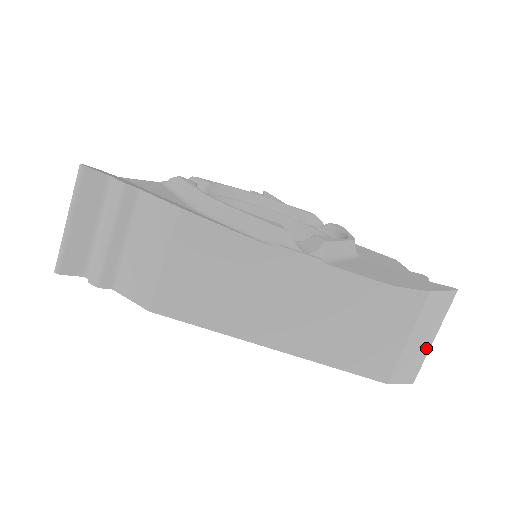
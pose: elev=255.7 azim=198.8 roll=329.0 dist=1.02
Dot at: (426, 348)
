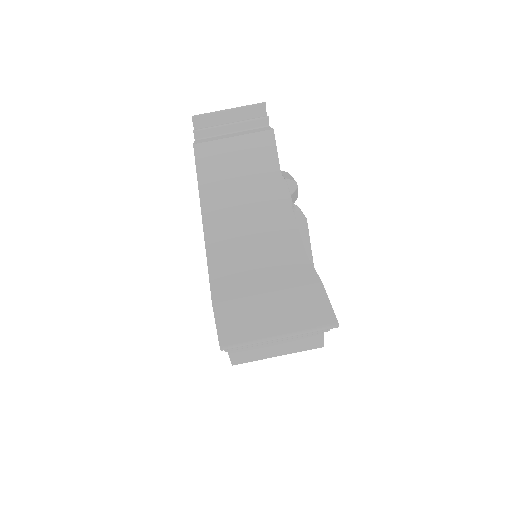
Dot at: (265, 331)
